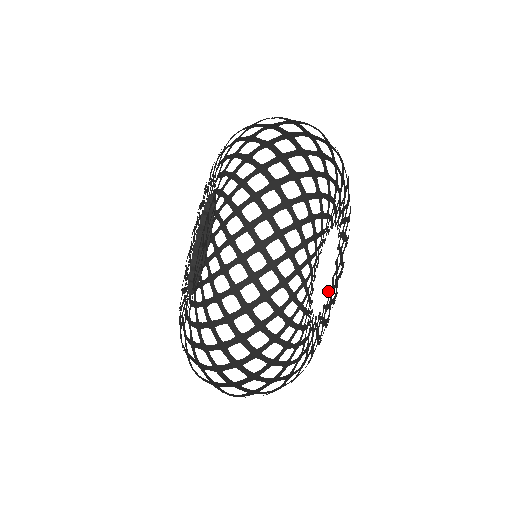
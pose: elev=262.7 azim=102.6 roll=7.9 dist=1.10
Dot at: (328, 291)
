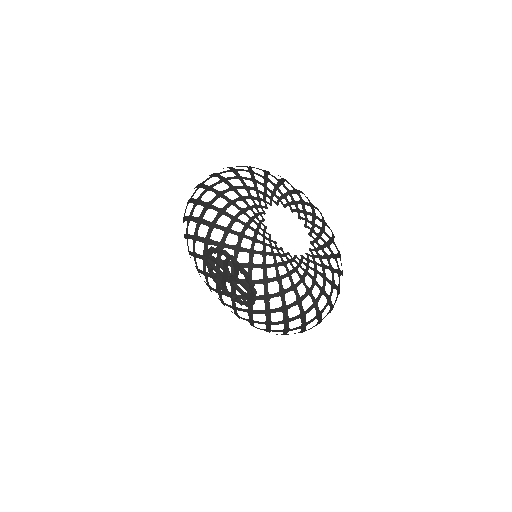
Dot at: (308, 234)
